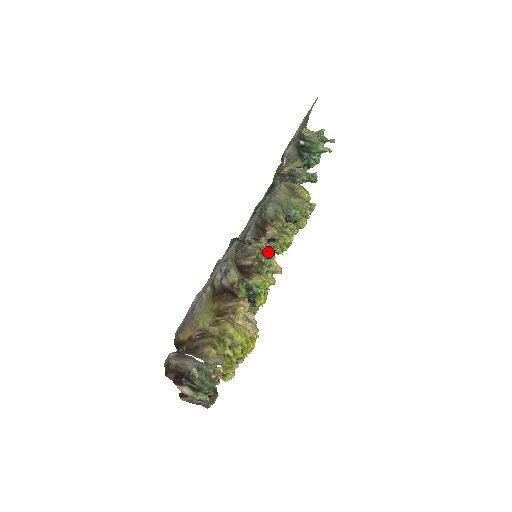
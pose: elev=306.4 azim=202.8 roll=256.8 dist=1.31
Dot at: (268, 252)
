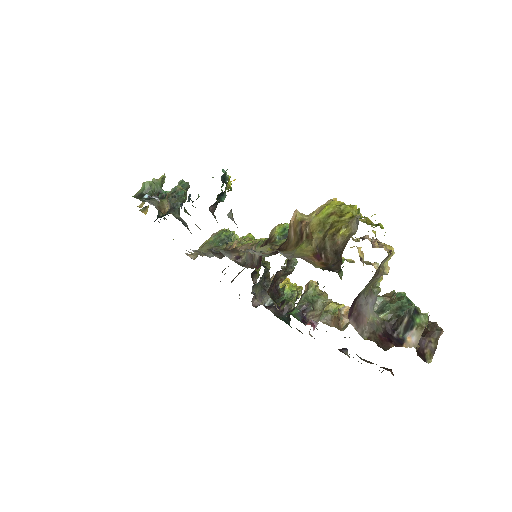
Dot at: occluded
